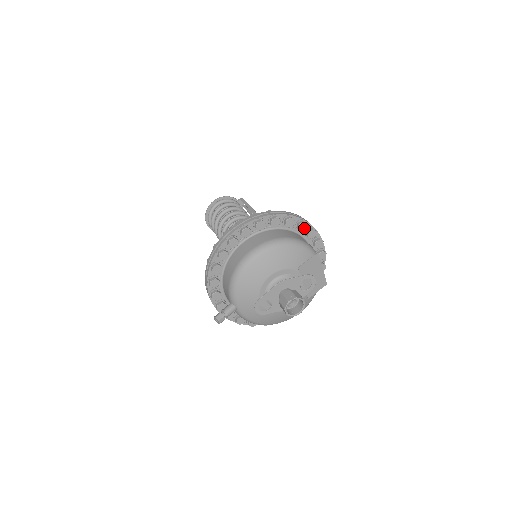
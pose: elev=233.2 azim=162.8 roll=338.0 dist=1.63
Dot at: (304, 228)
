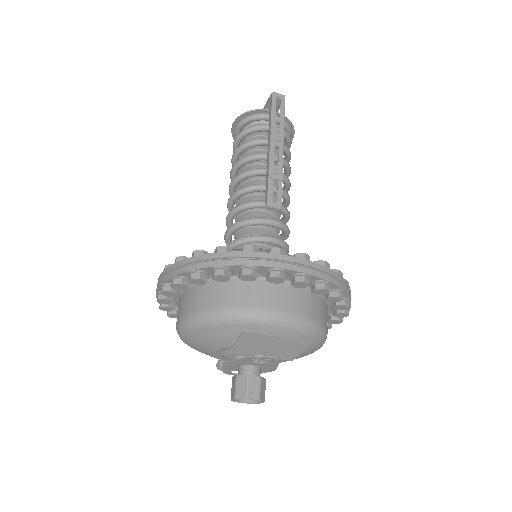
Dot at: (225, 278)
